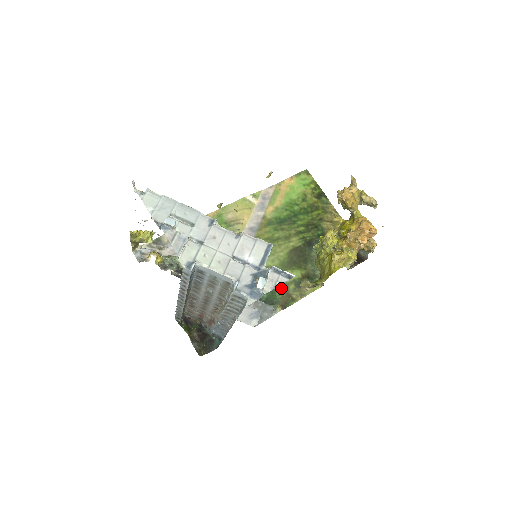
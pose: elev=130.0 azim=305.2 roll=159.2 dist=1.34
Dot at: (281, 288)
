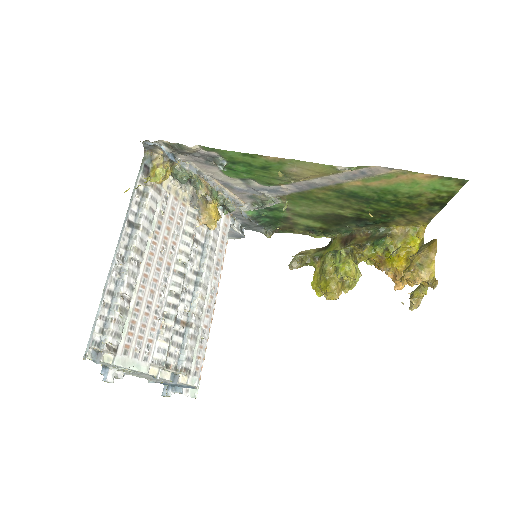
Dot at: (289, 223)
